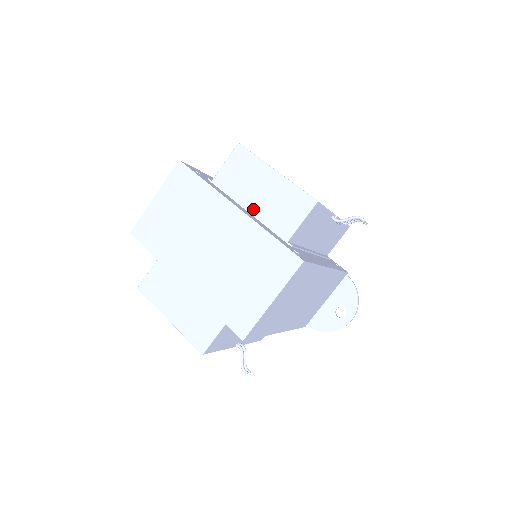
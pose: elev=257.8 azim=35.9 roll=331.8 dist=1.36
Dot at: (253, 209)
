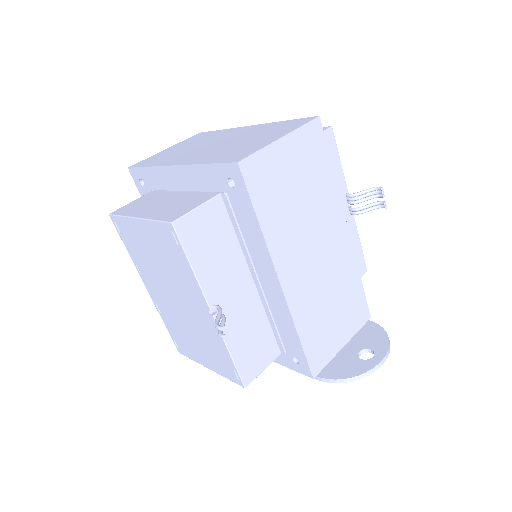
Dot at: occluded
